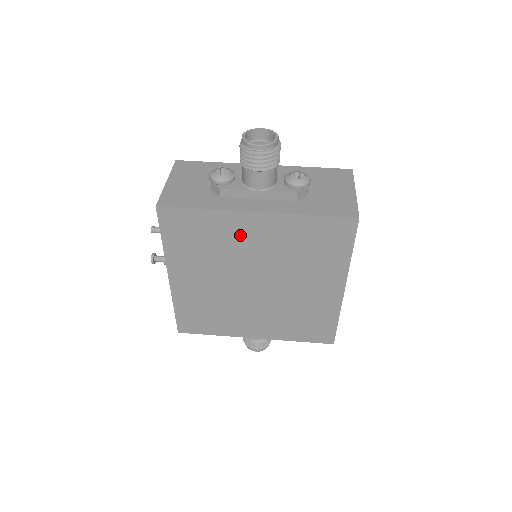
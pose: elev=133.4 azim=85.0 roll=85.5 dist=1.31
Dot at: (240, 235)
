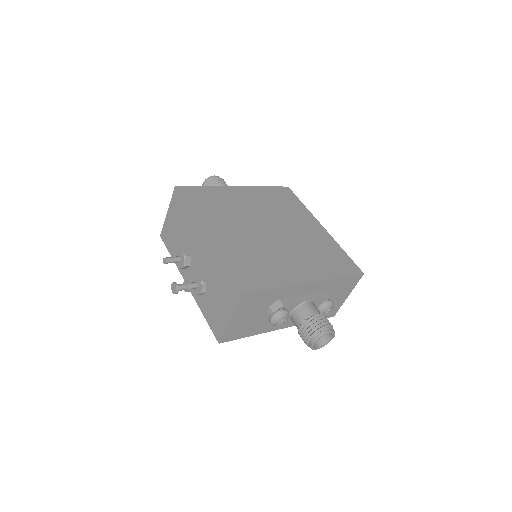
Dot at: (237, 199)
